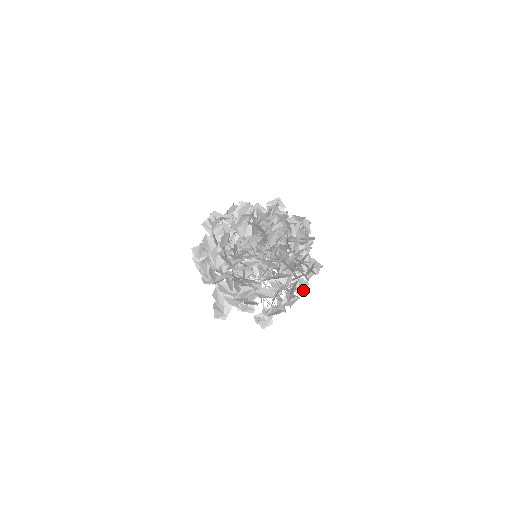
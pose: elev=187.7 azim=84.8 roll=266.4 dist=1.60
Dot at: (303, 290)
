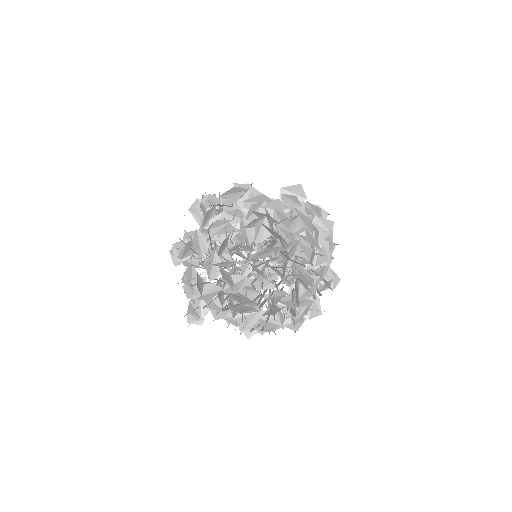
Dot at: (317, 314)
